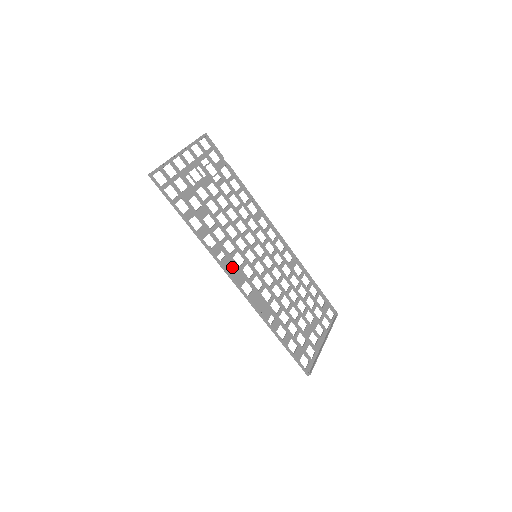
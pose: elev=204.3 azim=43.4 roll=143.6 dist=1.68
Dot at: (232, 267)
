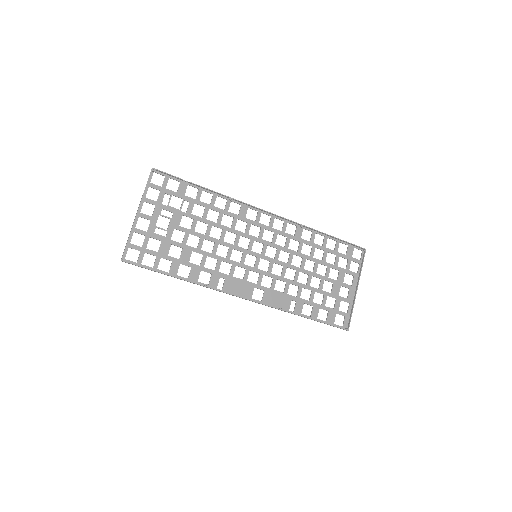
Dot at: (236, 286)
